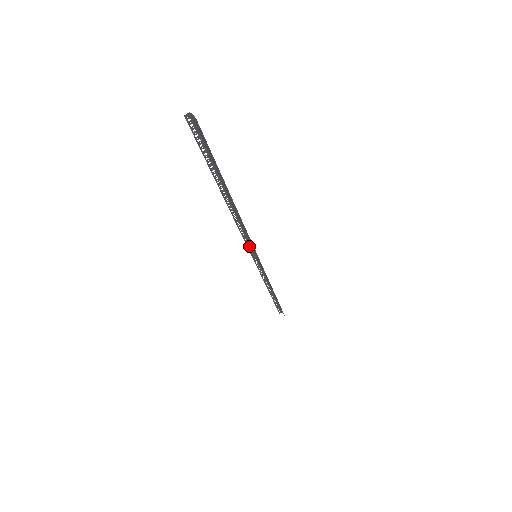
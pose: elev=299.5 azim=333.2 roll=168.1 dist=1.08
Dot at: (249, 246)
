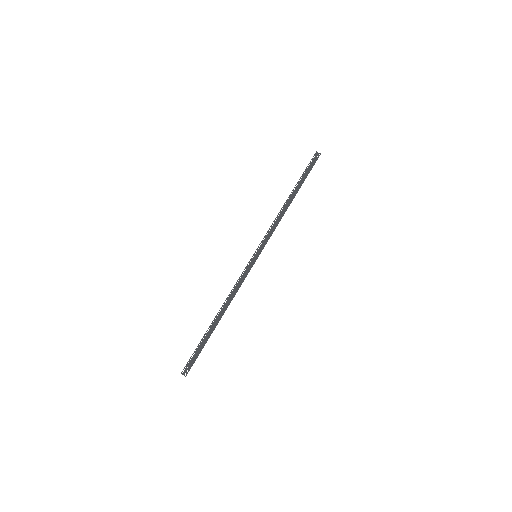
Dot at: (261, 244)
